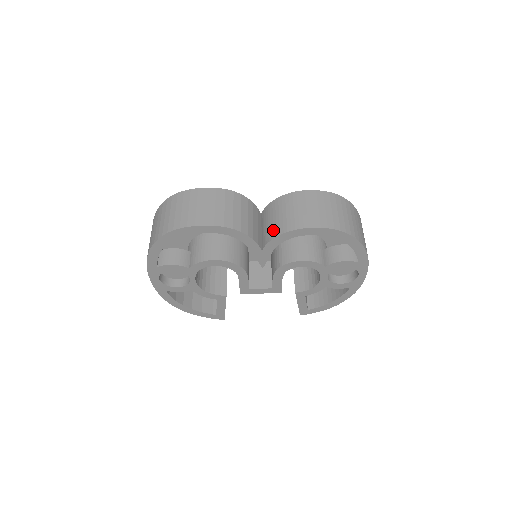
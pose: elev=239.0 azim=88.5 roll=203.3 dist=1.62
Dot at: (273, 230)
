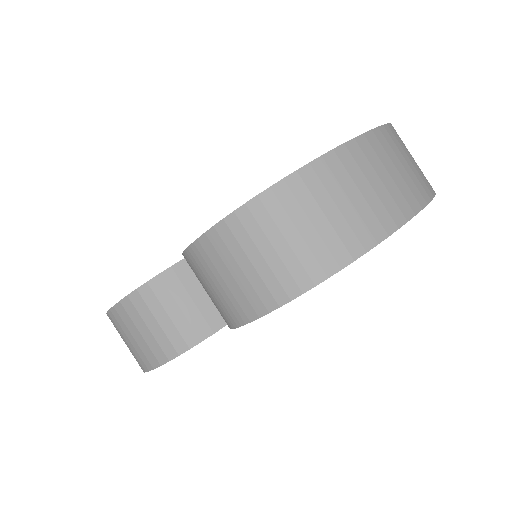
Dot at: occluded
